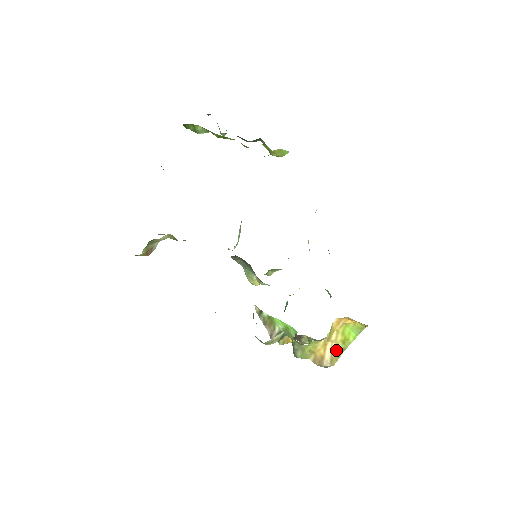
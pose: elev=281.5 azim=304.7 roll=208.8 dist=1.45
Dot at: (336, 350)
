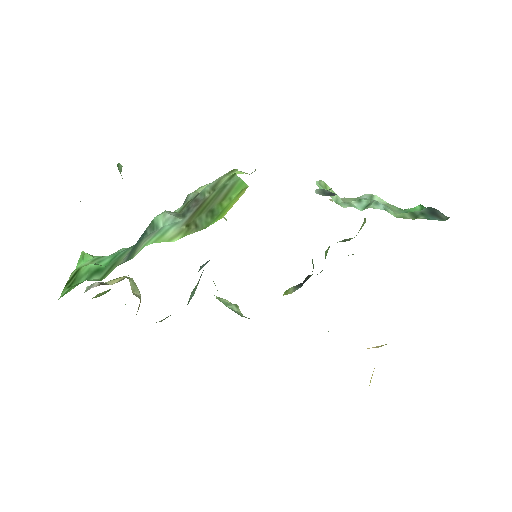
Dot at: occluded
